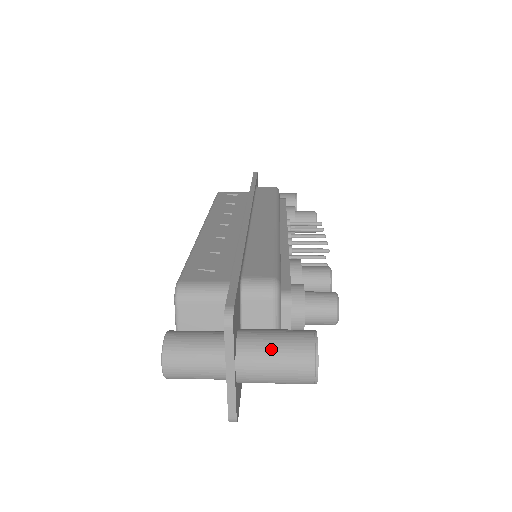
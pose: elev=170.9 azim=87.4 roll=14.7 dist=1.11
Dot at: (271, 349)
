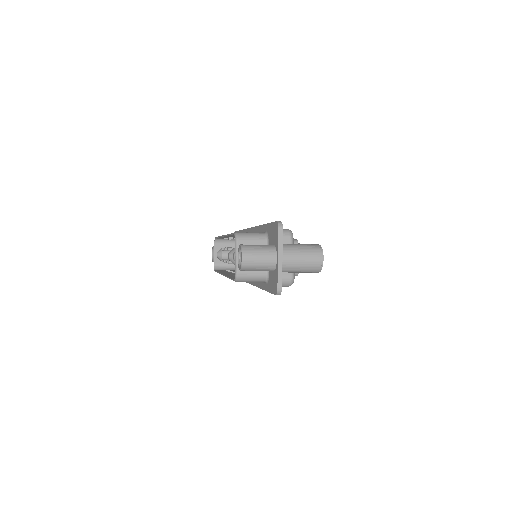
Dot at: (299, 247)
